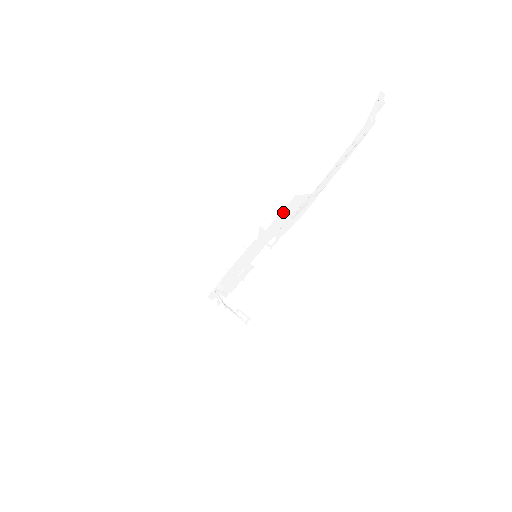
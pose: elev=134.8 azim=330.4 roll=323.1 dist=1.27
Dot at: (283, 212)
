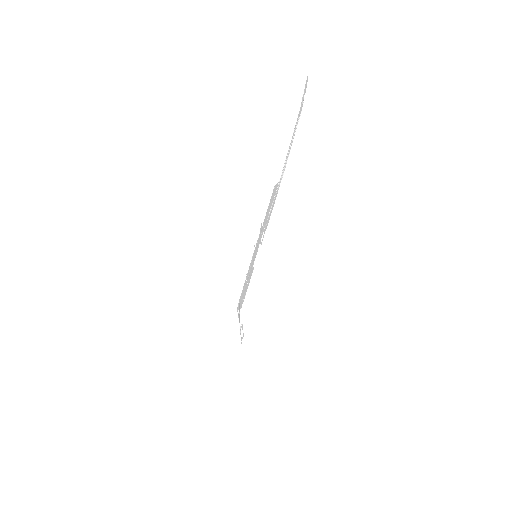
Dot at: (269, 204)
